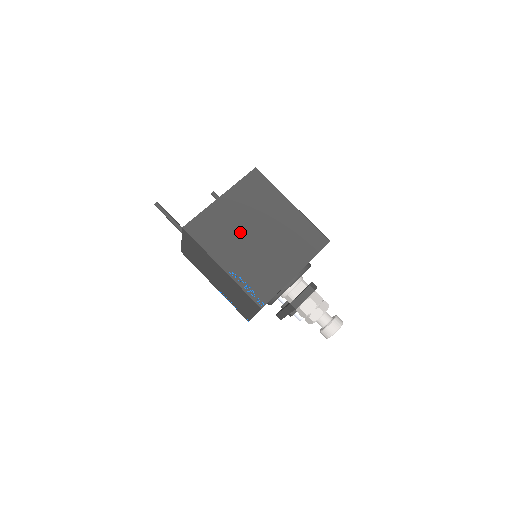
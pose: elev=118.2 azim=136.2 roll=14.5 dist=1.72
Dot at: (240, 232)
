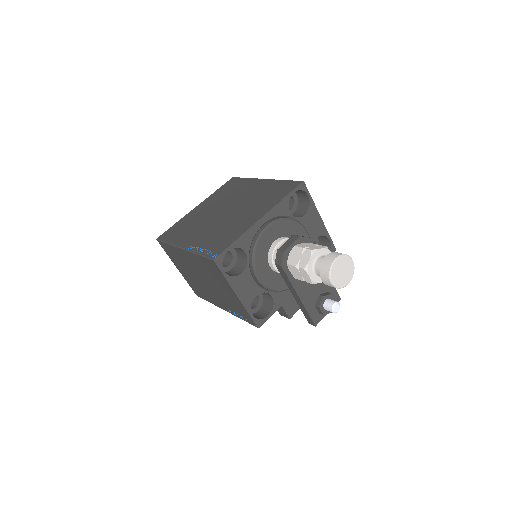
Dot at: (207, 218)
